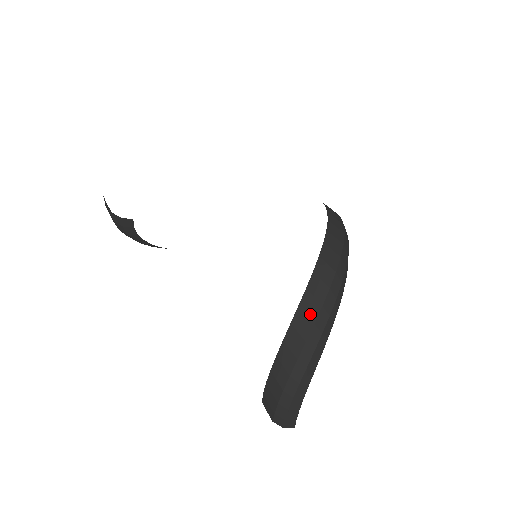
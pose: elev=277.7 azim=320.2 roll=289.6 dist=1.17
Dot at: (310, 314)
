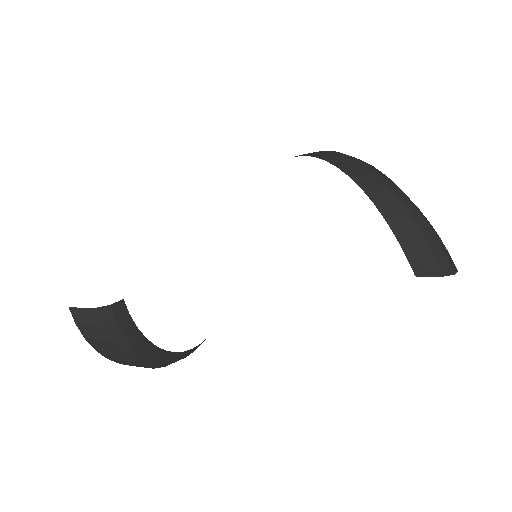
Dot at: (350, 162)
